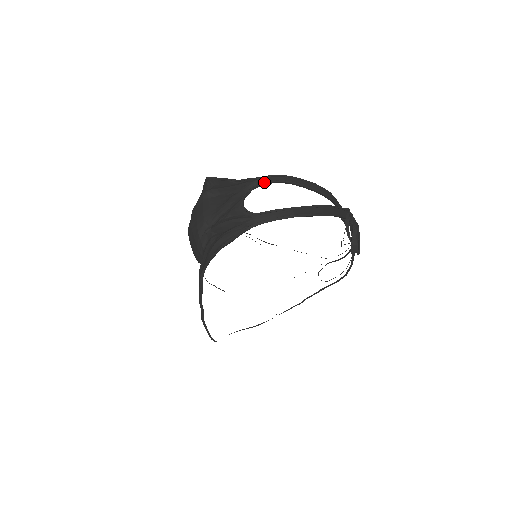
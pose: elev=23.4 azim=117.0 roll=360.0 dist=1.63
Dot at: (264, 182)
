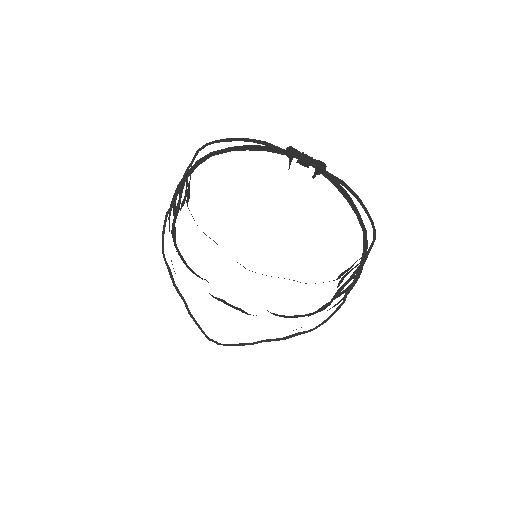
Dot at: (195, 156)
